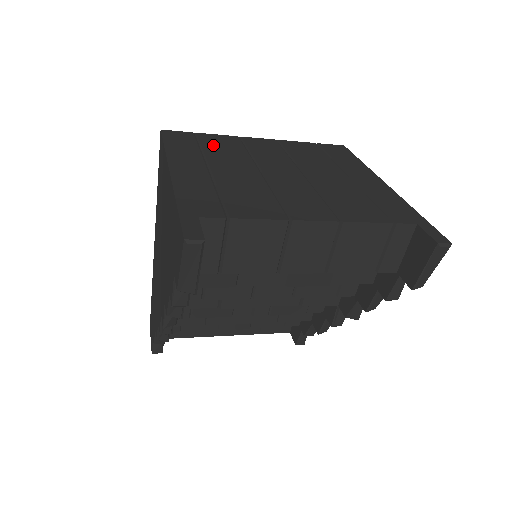
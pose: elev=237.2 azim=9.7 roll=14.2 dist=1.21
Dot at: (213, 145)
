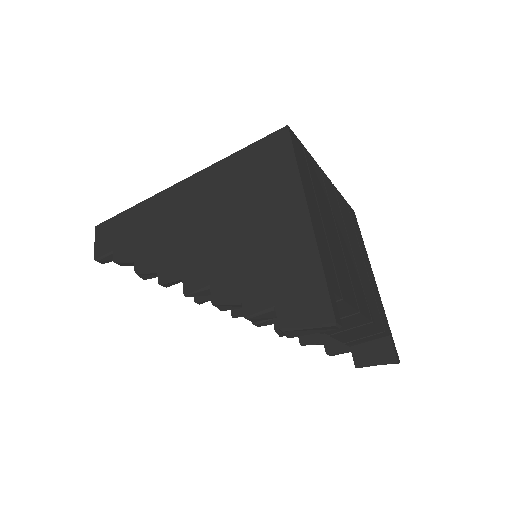
Dot at: (314, 175)
